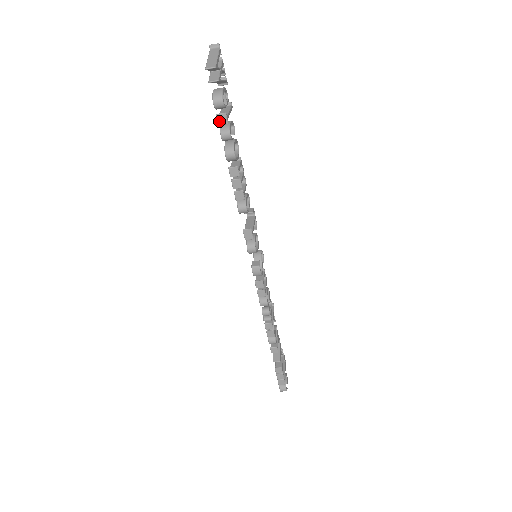
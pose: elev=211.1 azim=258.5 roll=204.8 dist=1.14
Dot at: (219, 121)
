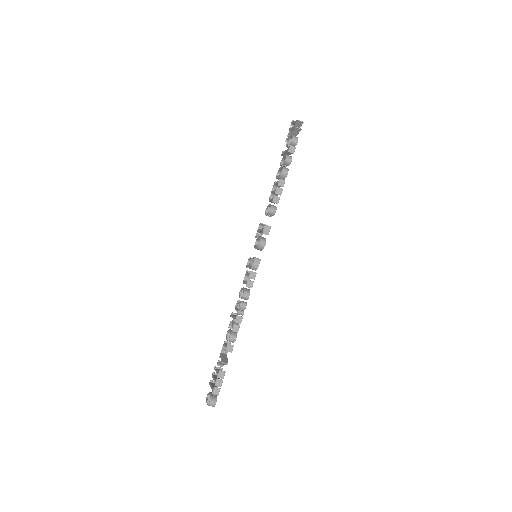
Dot at: (290, 149)
